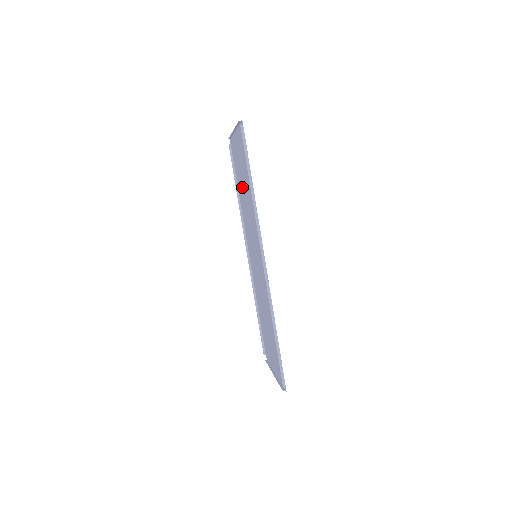
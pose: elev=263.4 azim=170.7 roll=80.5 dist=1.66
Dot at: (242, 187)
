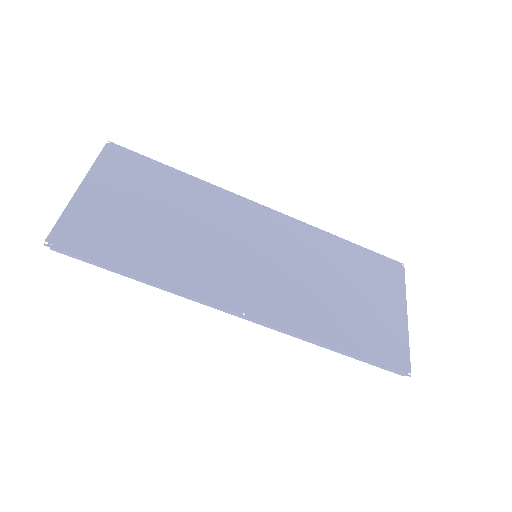
Dot at: (165, 203)
